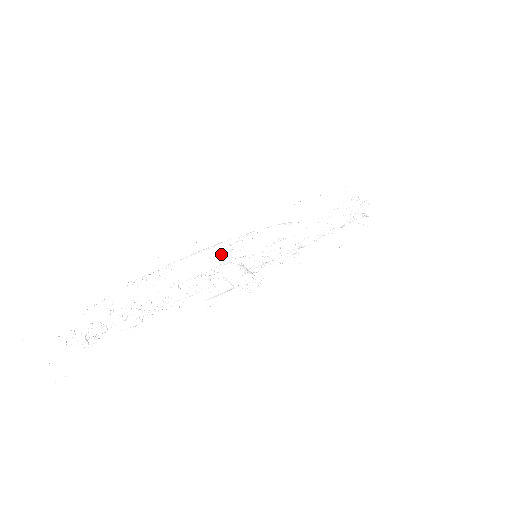
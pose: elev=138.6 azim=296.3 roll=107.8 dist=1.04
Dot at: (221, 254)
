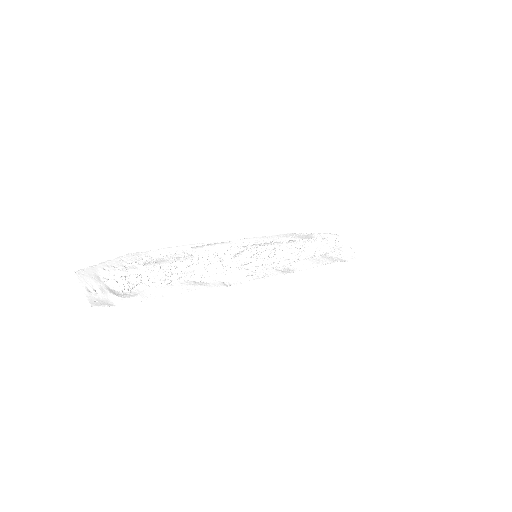
Dot at: (226, 243)
